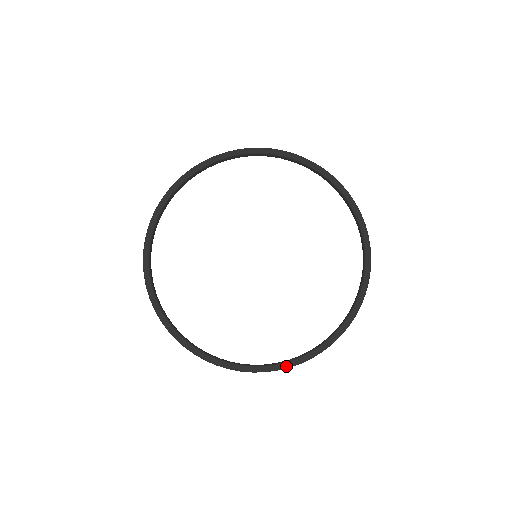
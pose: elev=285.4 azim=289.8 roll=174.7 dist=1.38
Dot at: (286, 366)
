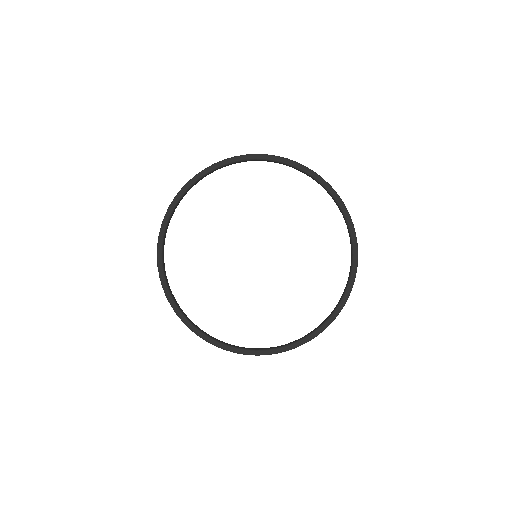
Dot at: (294, 347)
